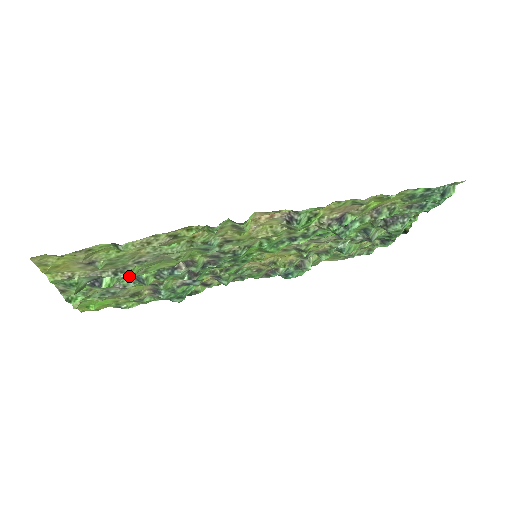
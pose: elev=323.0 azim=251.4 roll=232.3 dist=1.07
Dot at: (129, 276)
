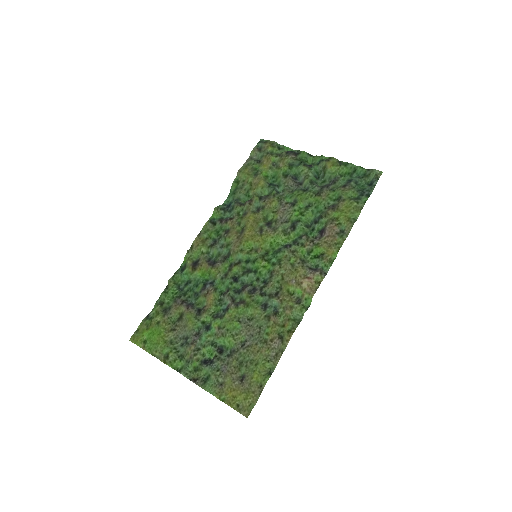
Dot at: (228, 346)
